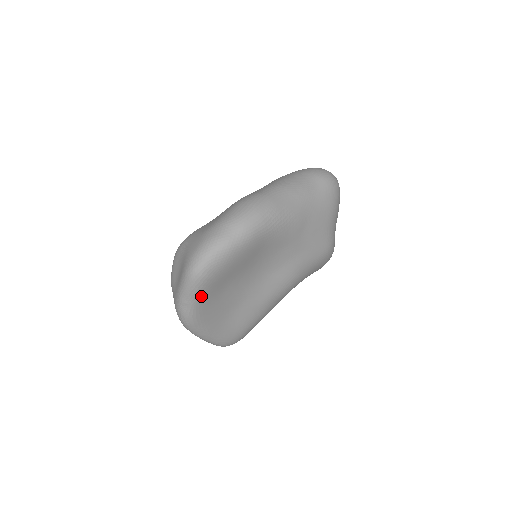
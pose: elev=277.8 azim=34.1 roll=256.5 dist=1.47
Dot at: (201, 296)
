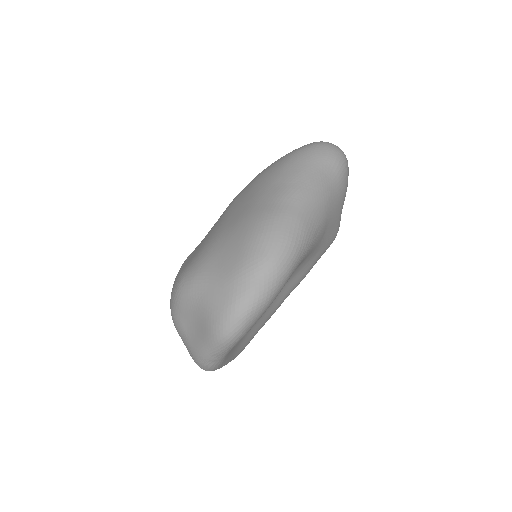
Dot at: (231, 349)
